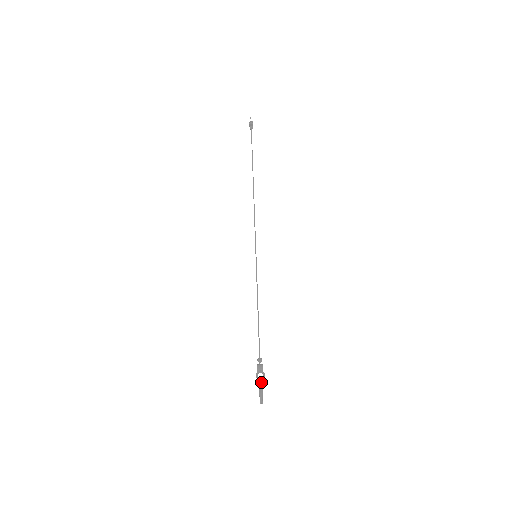
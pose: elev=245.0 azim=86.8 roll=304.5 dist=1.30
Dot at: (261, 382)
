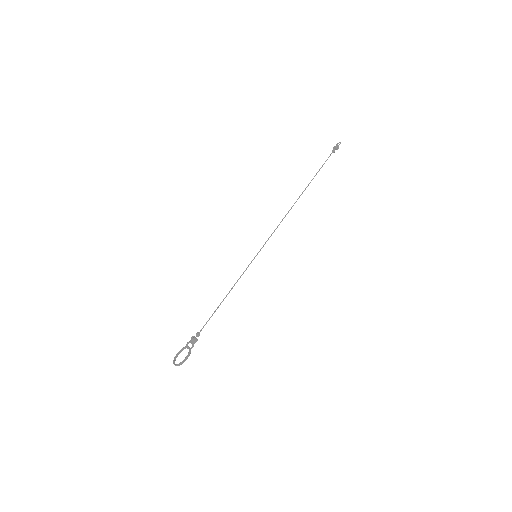
Dot at: occluded
